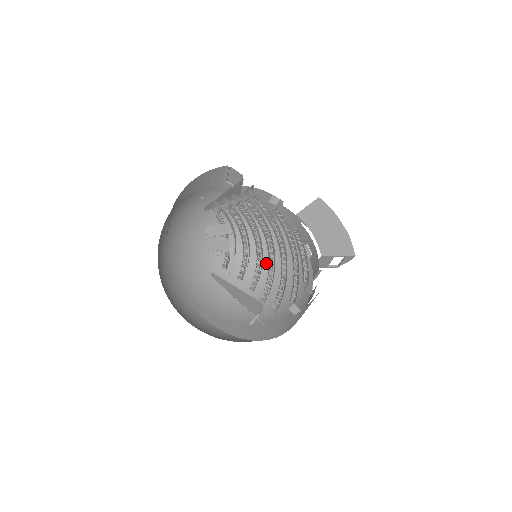
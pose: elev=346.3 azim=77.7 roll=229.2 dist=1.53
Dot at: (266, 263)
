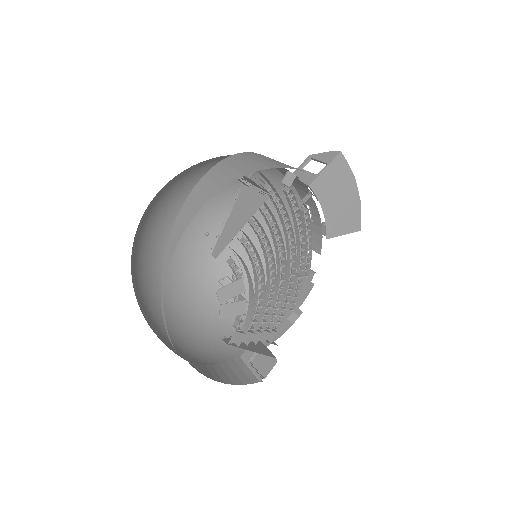
Dot at: occluded
